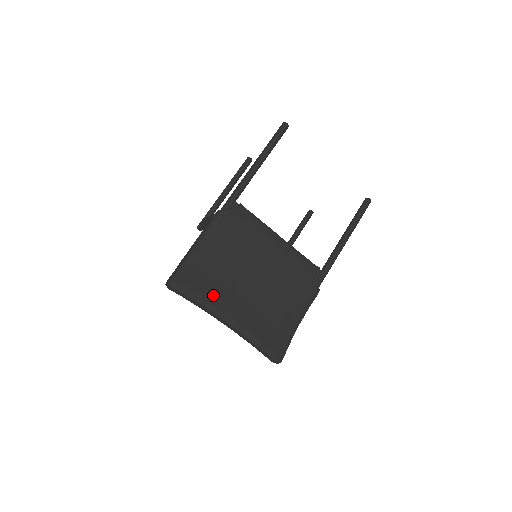
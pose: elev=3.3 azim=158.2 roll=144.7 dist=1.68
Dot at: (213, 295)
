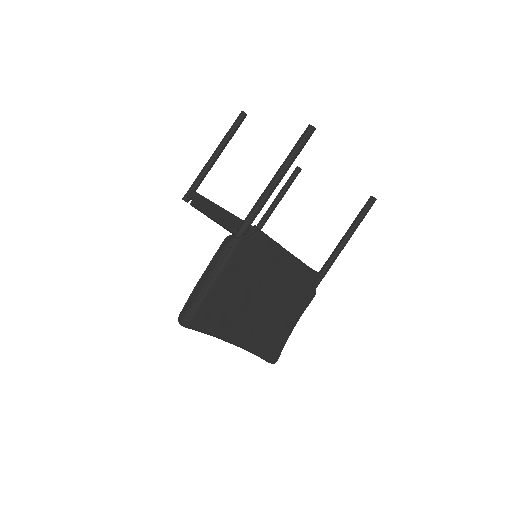
Dot at: (224, 324)
